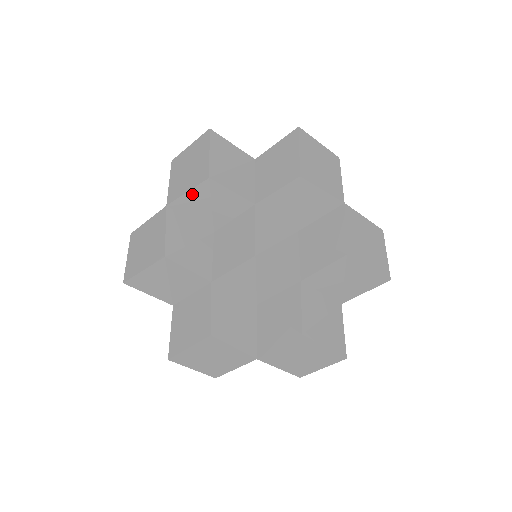
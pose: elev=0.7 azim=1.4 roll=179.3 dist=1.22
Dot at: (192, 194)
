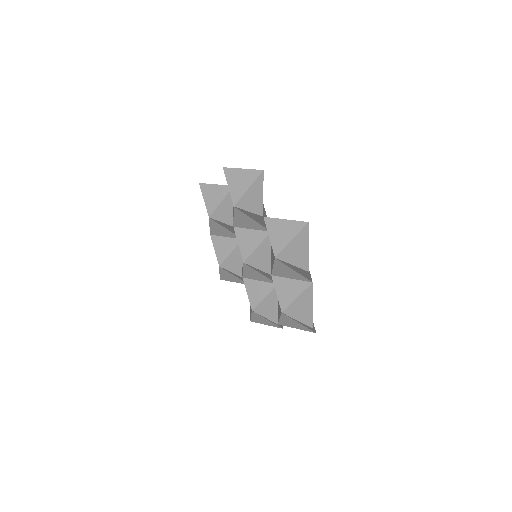
Dot at: (212, 226)
